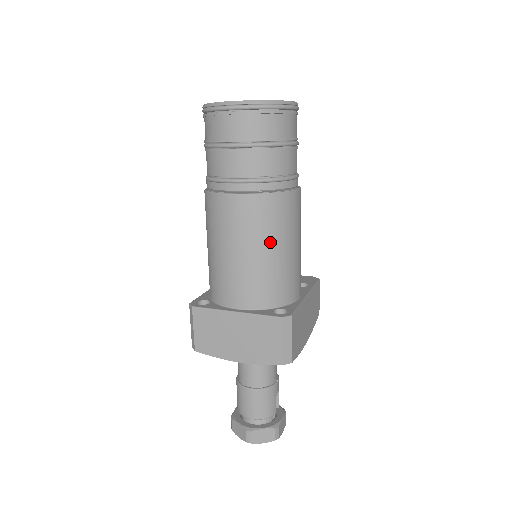
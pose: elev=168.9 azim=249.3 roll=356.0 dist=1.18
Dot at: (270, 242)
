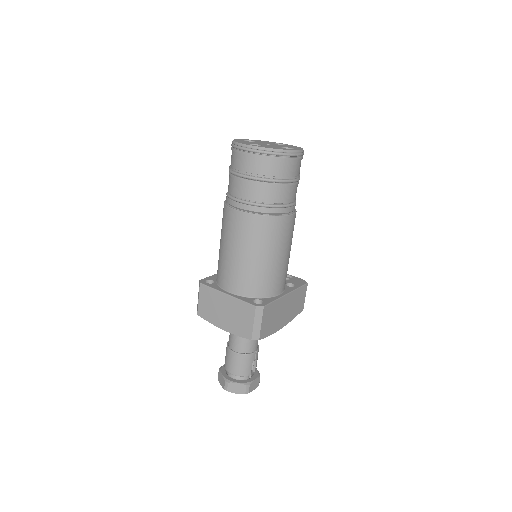
Dot at: (259, 250)
